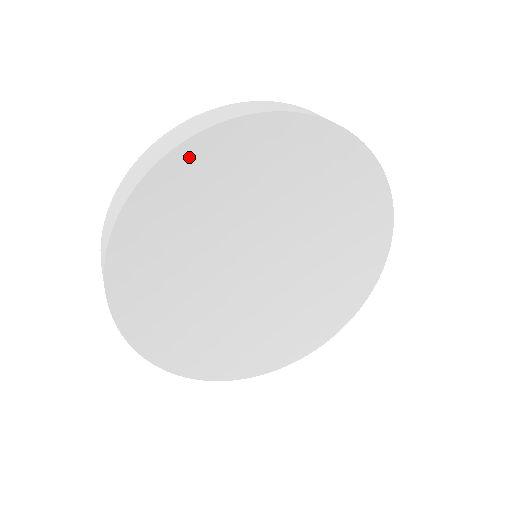
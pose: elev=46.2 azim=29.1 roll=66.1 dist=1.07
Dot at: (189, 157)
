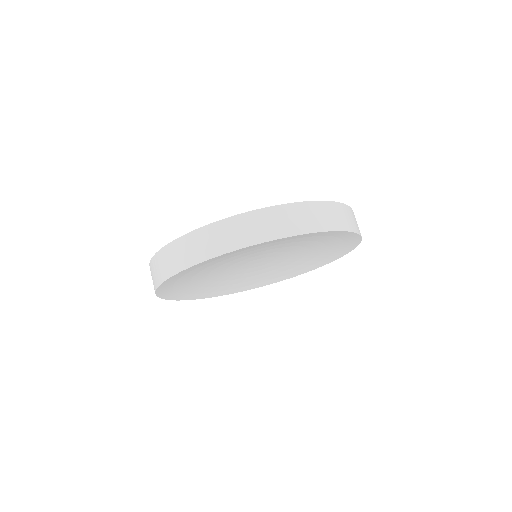
Dot at: (178, 276)
